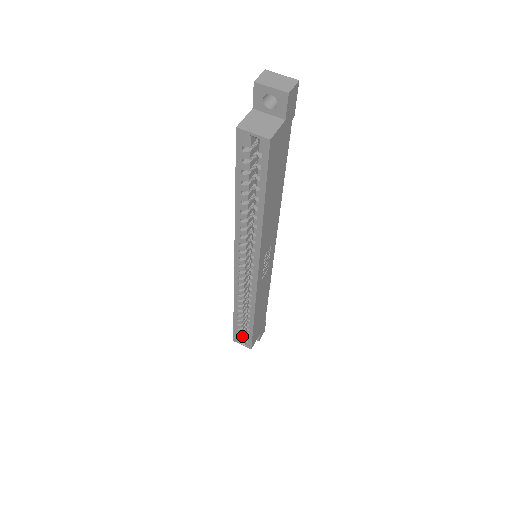
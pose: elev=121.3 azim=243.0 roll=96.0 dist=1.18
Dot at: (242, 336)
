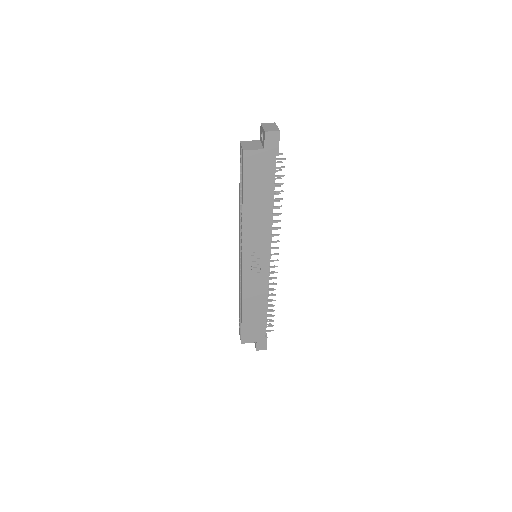
Dot at: occluded
